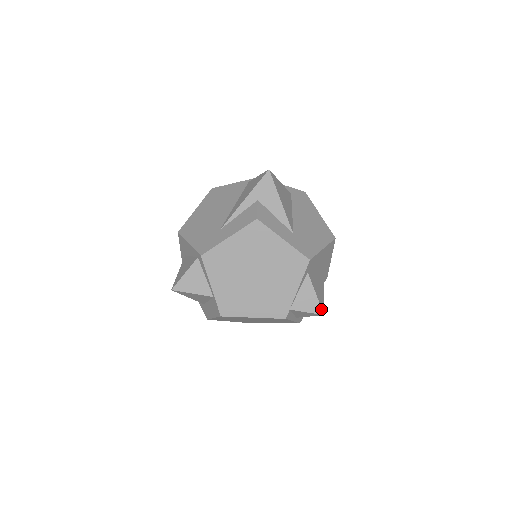
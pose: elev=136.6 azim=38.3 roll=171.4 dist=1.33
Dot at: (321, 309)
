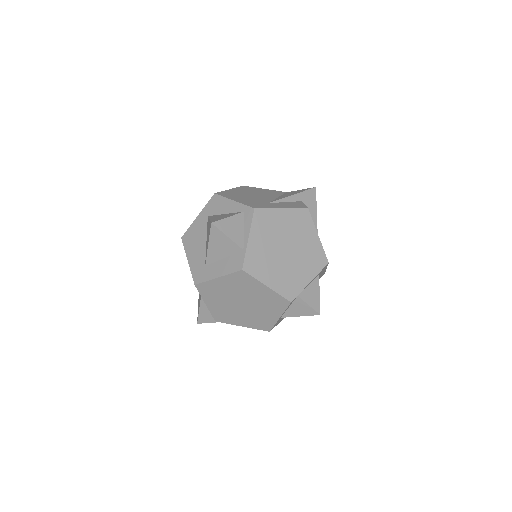
Dot at: occluded
